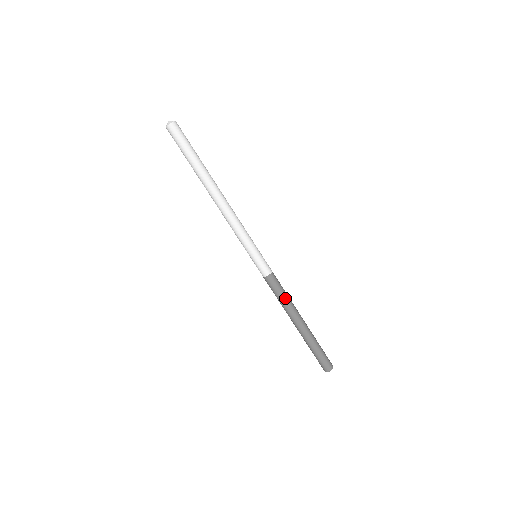
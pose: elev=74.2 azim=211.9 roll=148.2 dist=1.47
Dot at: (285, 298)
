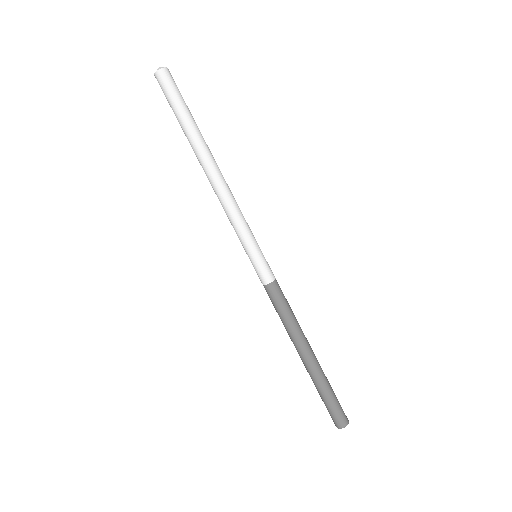
Dot at: (291, 317)
